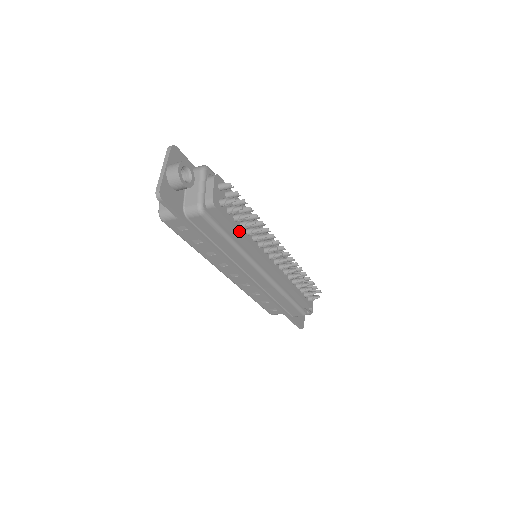
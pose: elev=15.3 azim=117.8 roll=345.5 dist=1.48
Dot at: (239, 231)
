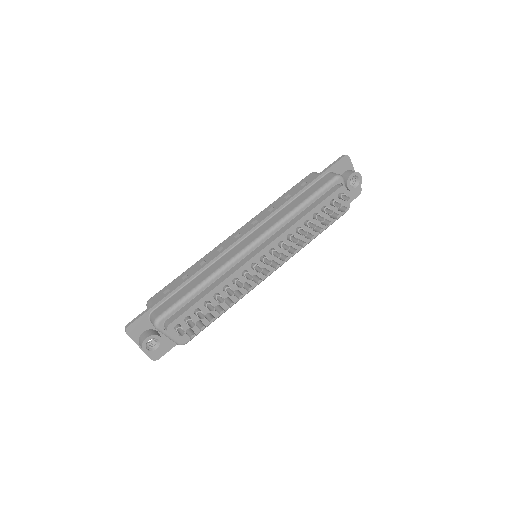
Dot at: (219, 315)
